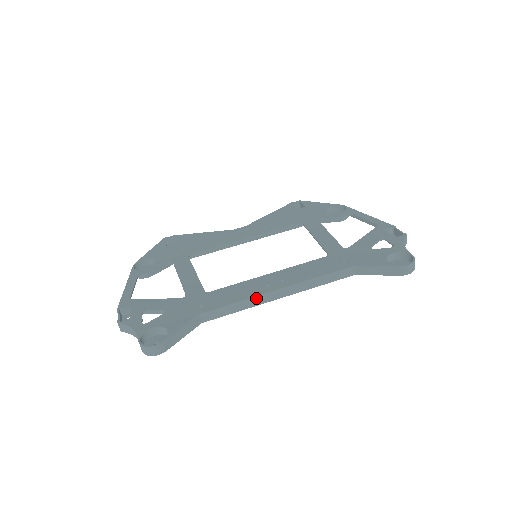
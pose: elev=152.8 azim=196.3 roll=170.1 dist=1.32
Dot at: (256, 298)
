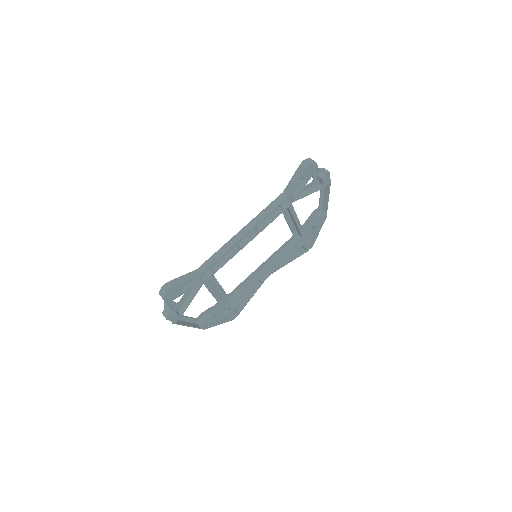
Dot at: (228, 243)
